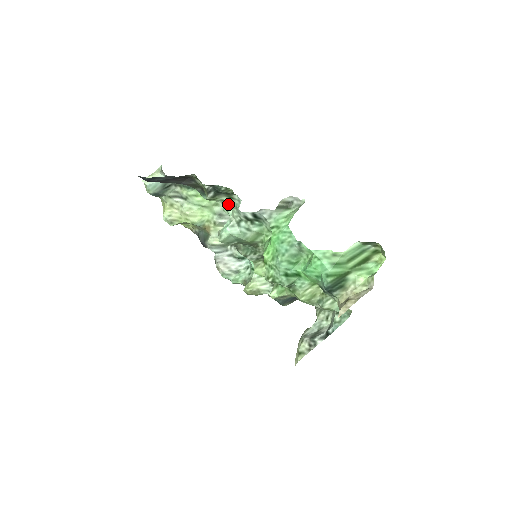
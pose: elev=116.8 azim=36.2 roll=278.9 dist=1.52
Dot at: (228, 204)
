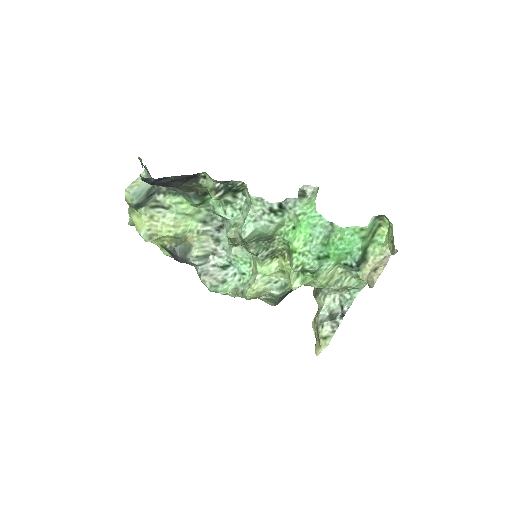
Dot at: (252, 197)
